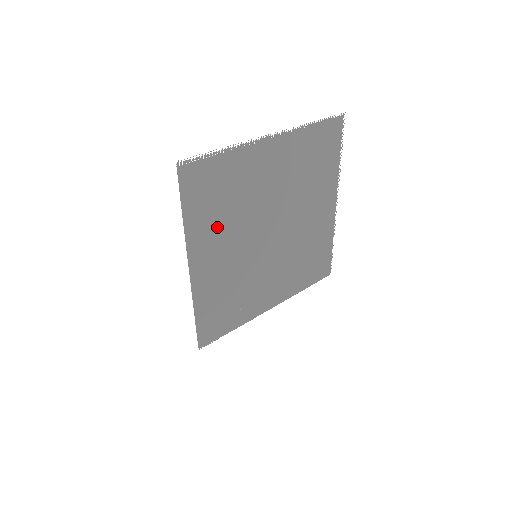
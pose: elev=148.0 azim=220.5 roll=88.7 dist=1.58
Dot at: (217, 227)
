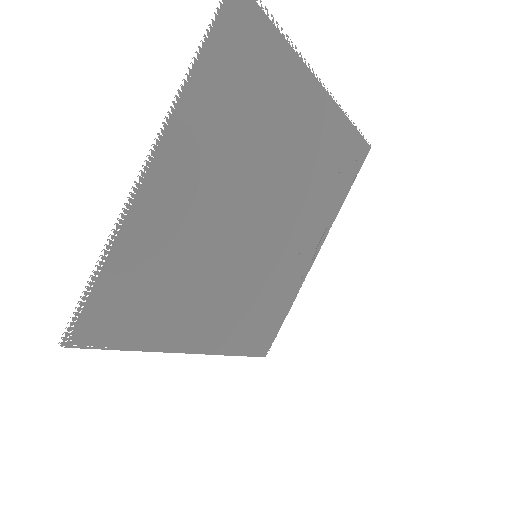
Dot at: (181, 303)
